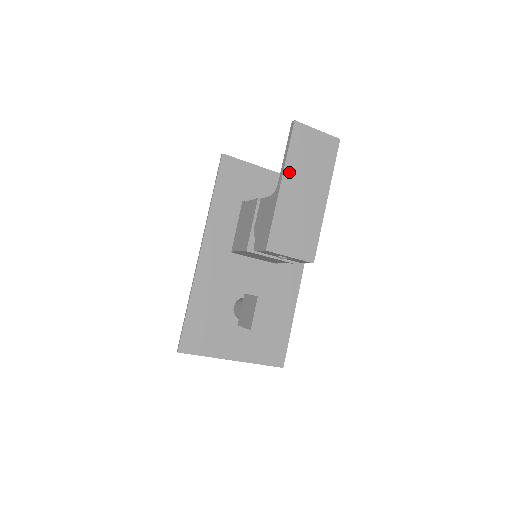
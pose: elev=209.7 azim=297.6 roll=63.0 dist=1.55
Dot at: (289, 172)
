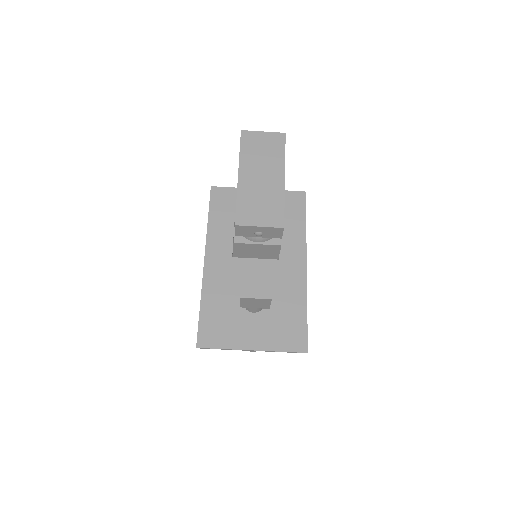
Dot at: (244, 165)
